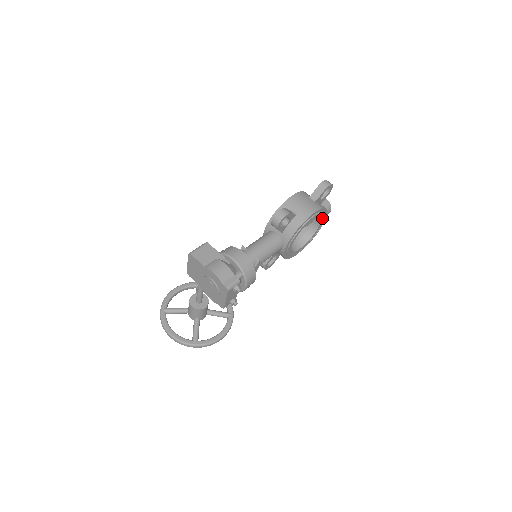
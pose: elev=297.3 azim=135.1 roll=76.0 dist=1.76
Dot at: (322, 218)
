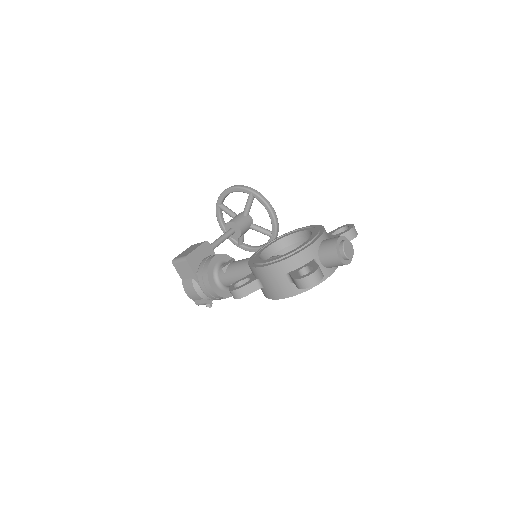
Dot at: occluded
